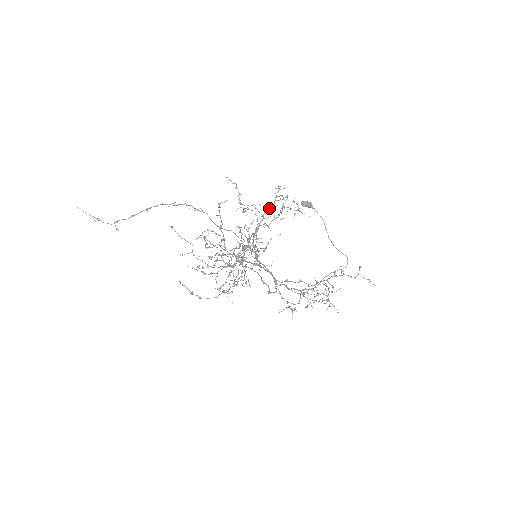
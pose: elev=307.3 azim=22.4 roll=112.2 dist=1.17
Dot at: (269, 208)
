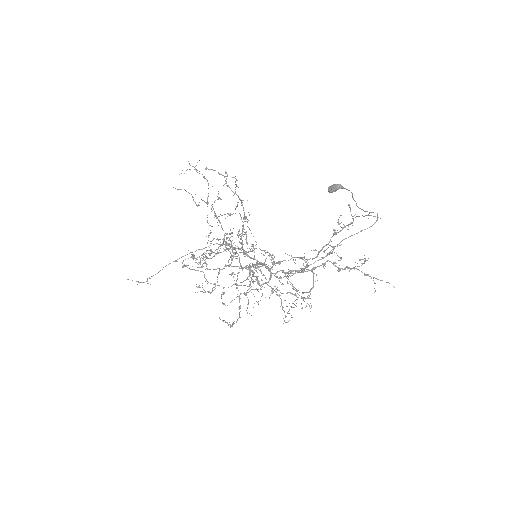
Dot at: occluded
